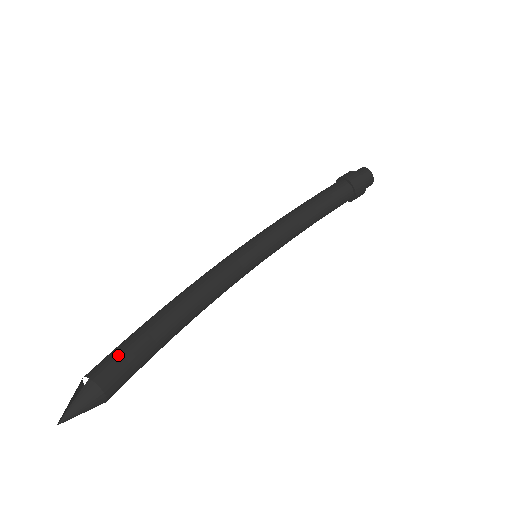
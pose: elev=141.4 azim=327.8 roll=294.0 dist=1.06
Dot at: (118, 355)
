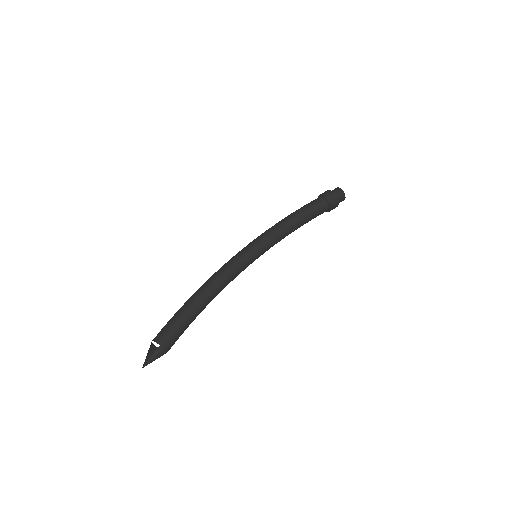
Dot at: (174, 330)
